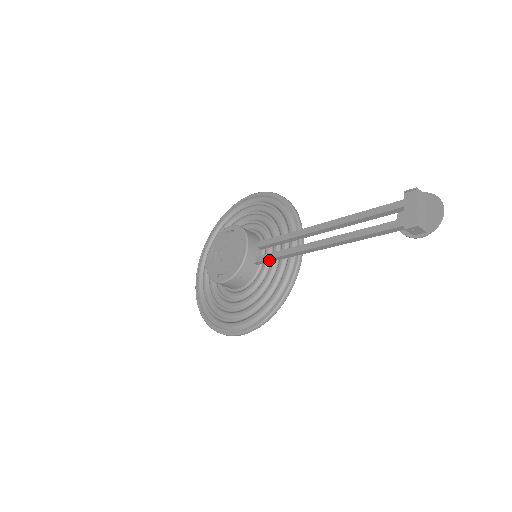
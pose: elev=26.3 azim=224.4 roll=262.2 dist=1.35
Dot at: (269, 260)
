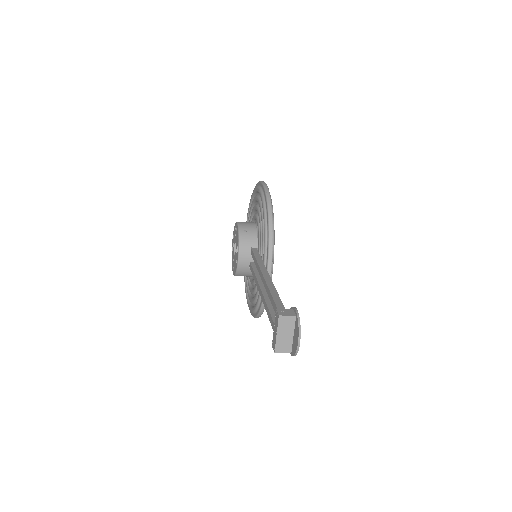
Dot at: occluded
